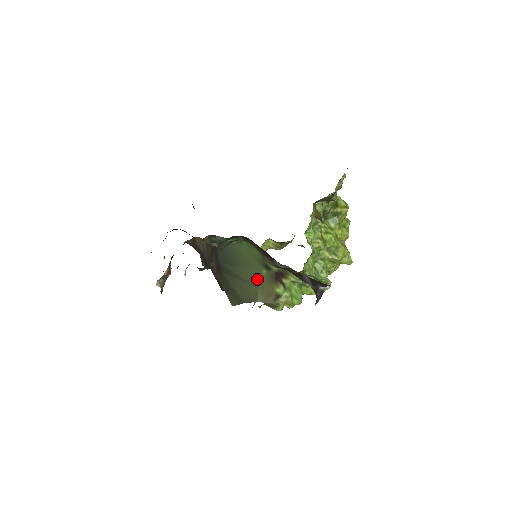
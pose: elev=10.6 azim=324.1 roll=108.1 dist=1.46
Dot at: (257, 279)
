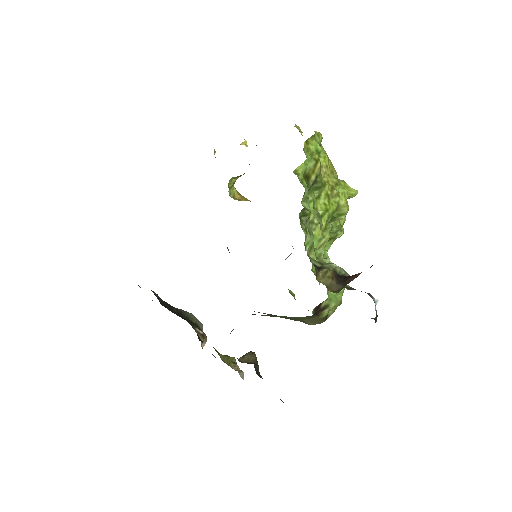
Dot at: occluded
